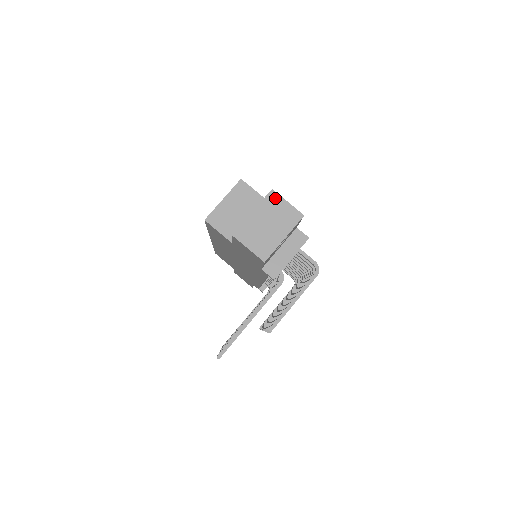
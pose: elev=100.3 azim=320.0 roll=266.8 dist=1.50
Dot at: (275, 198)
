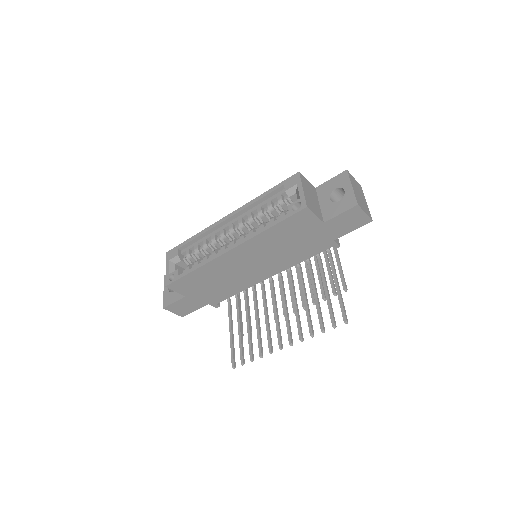
Dot at: (351, 176)
